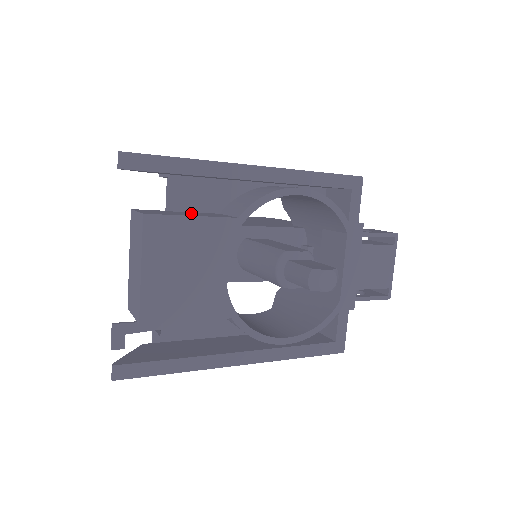
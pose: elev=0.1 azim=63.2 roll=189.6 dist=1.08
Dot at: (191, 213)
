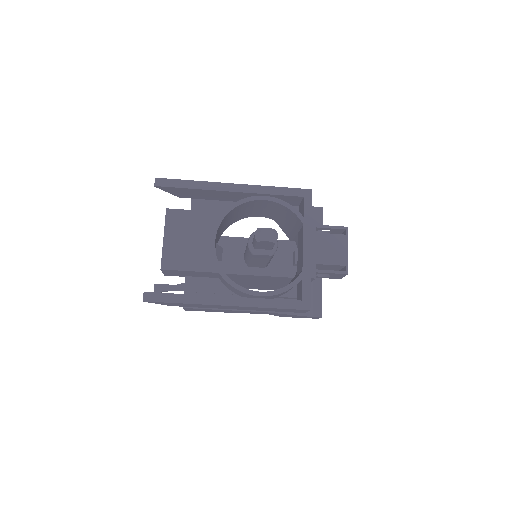
Dot at: occluded
